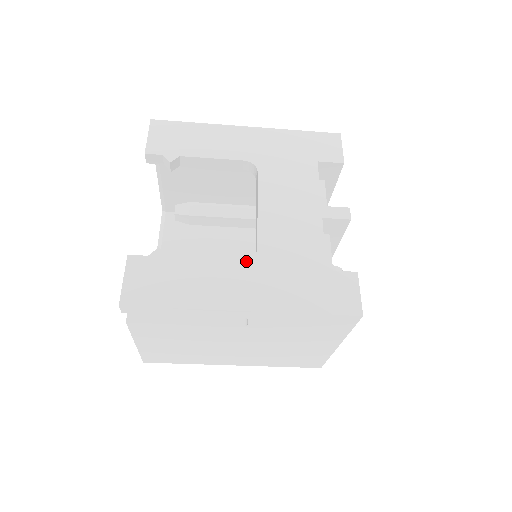
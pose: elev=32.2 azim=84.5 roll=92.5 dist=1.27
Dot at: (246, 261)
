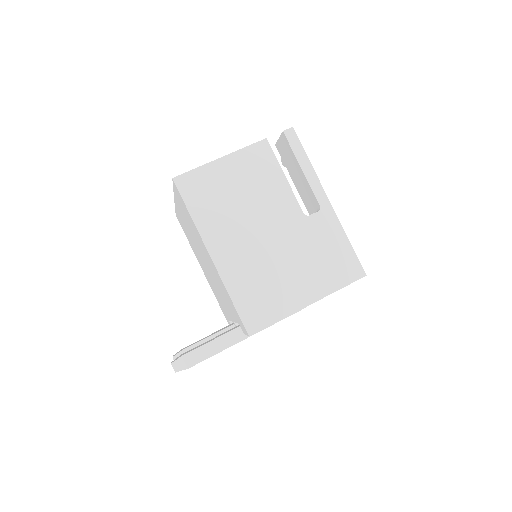
Dot at: occluded
